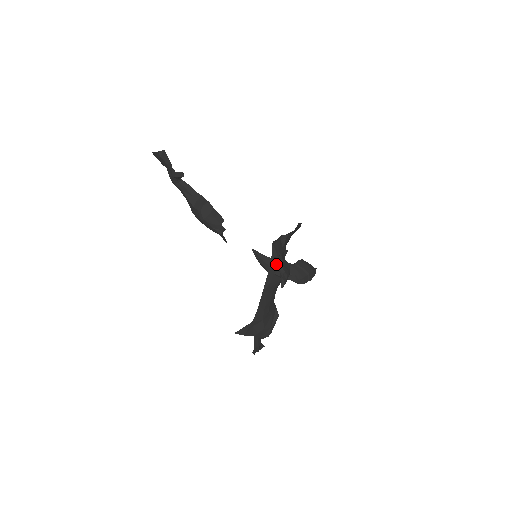
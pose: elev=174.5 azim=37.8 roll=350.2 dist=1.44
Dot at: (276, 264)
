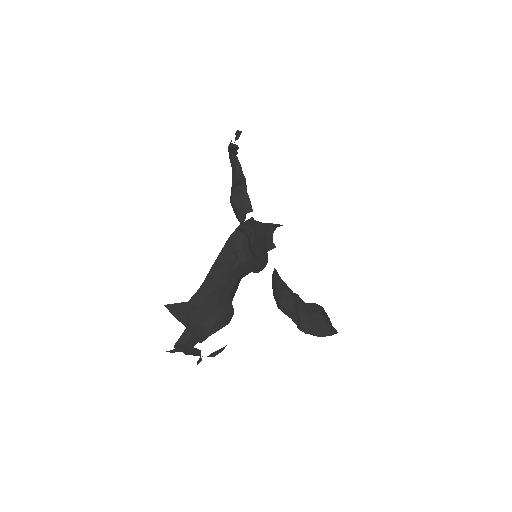
Dot at: (239, 237)
